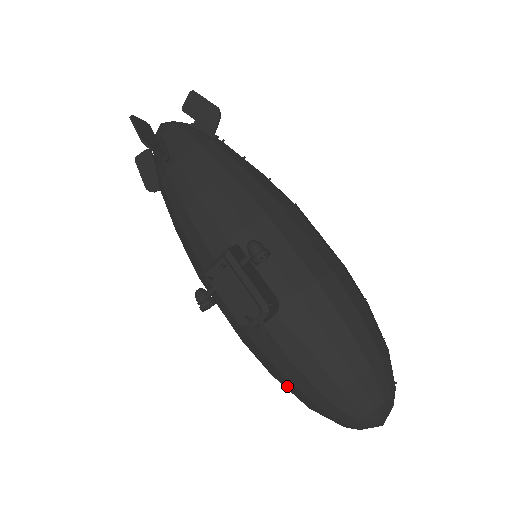
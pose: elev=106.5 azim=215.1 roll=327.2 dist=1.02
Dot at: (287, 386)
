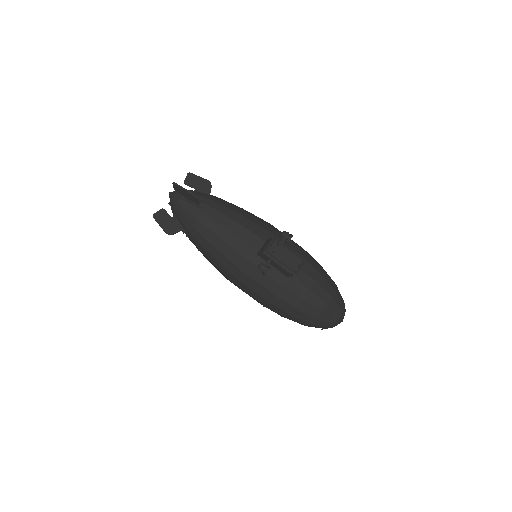
Dot at: (305, 310)
